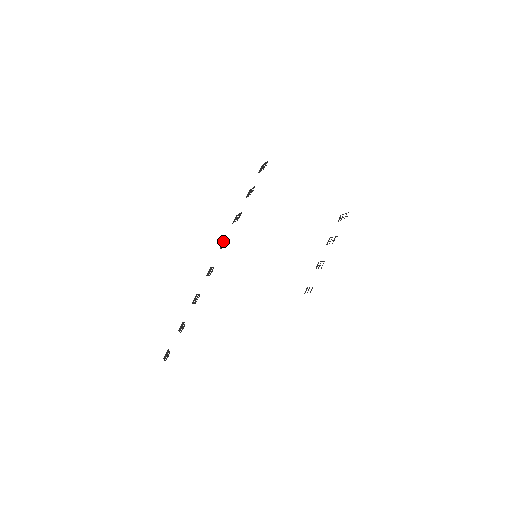
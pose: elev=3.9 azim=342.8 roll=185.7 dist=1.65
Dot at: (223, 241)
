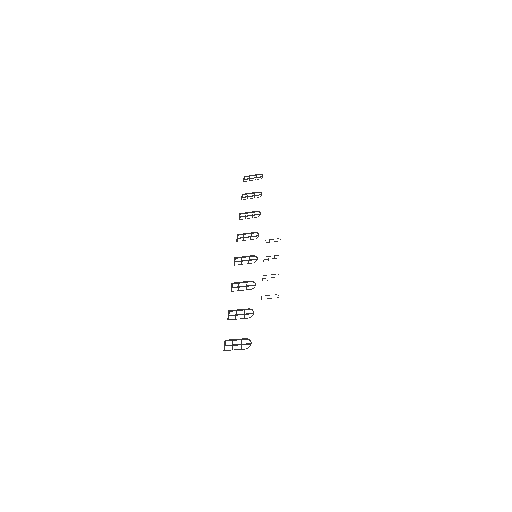
Dot at: (238, 234)
